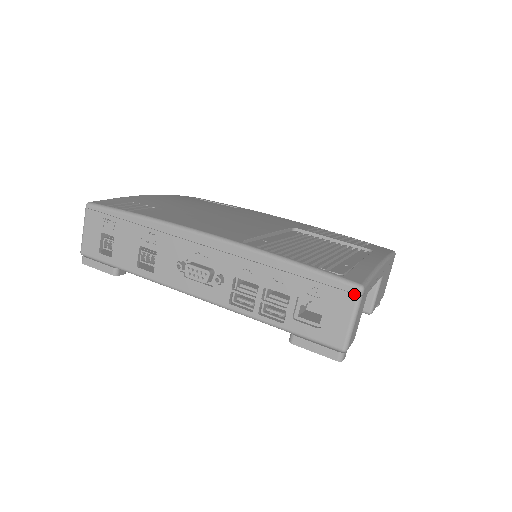
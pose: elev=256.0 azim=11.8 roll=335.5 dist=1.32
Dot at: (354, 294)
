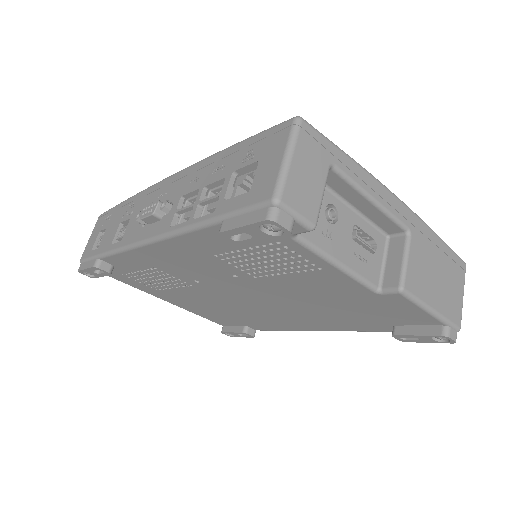
Dot at: (288, 127)
